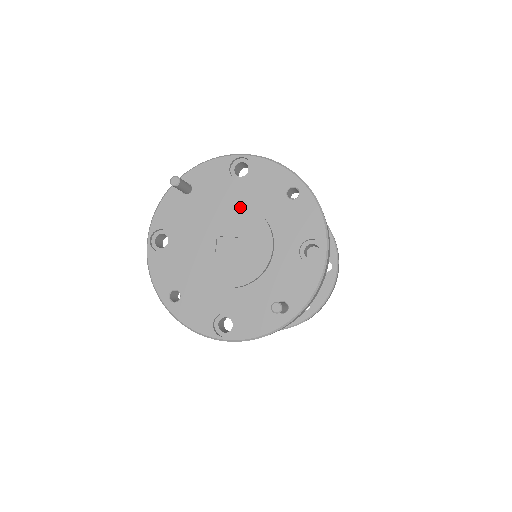
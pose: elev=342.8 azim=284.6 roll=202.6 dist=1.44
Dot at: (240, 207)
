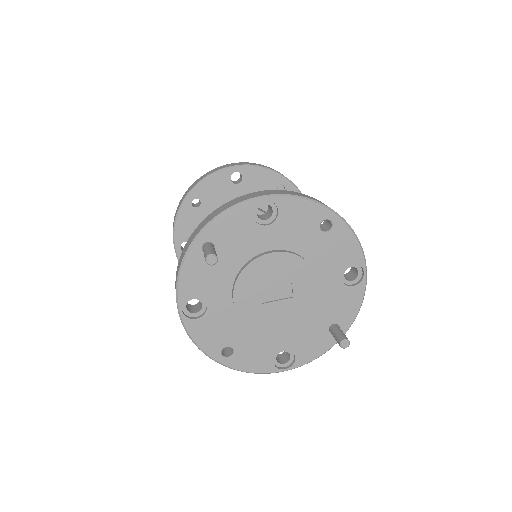
Dot at: (277, 255)
